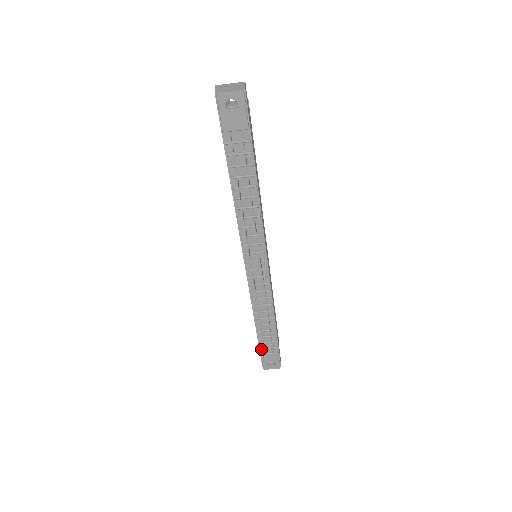
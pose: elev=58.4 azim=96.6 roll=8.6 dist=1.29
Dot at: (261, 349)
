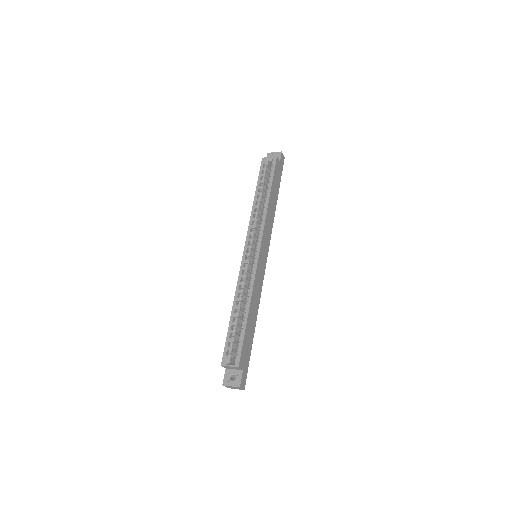
Dot at: occluded
